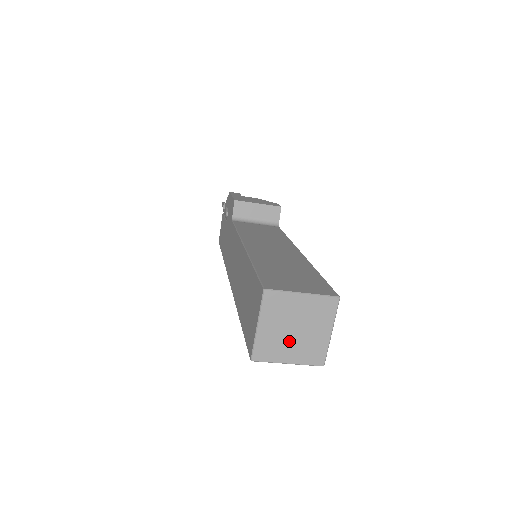
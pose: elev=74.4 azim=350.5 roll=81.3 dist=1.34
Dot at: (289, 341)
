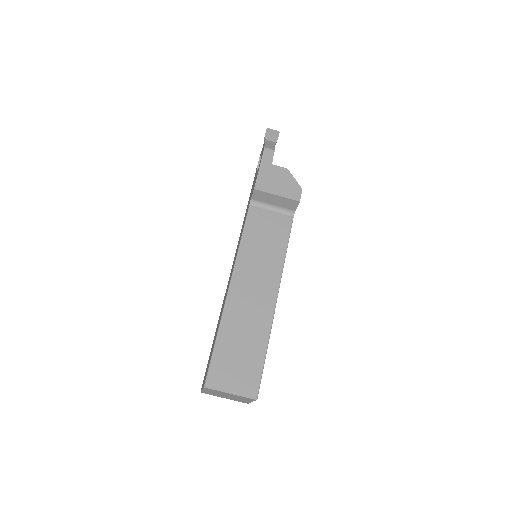
Dot at: (224, 396)
